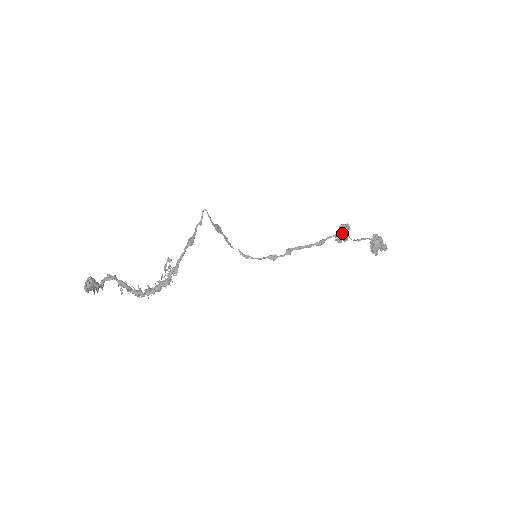
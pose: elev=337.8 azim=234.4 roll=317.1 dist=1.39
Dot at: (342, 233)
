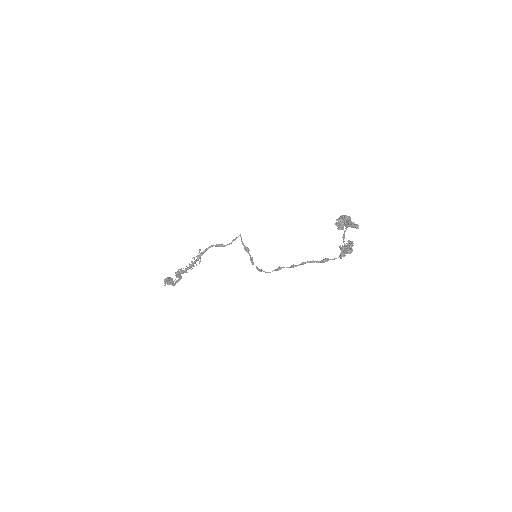
Dot at: (344, 249)
